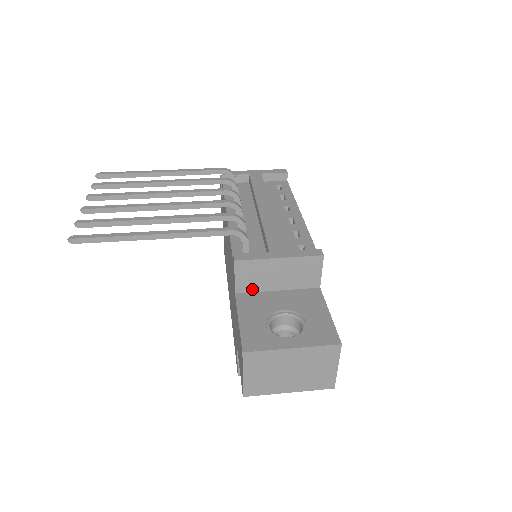
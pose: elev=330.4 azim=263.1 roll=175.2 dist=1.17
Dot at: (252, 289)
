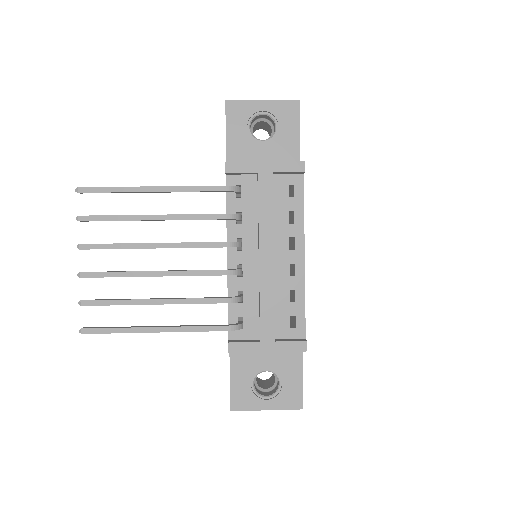
Dot at: occluded
